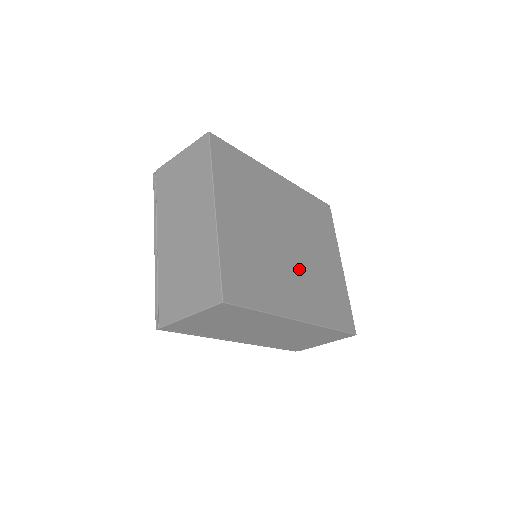
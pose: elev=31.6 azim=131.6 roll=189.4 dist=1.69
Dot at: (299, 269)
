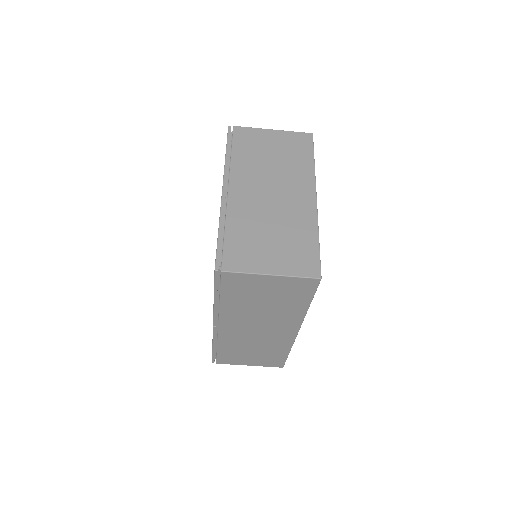
Dot at: occluded
